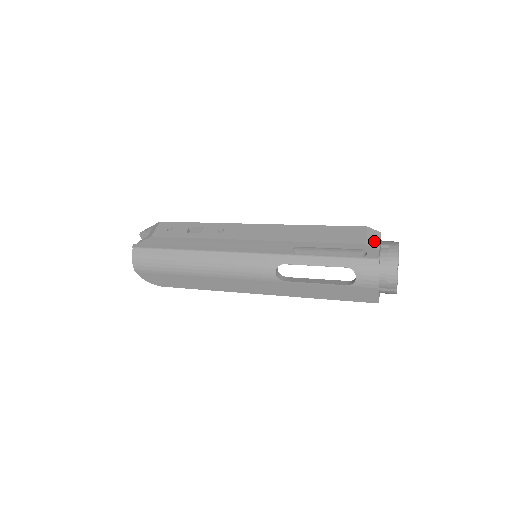
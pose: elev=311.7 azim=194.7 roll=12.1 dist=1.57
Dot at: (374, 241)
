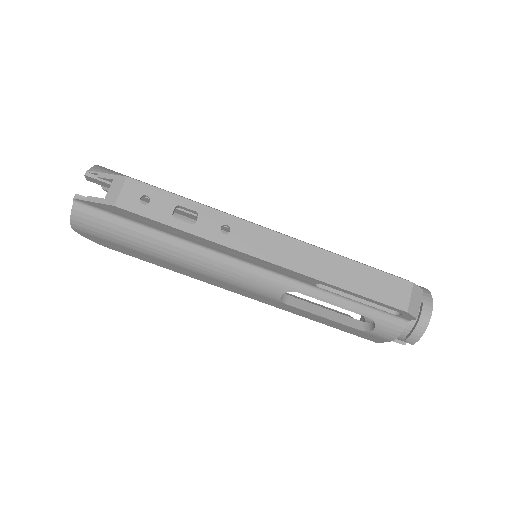
Dot at: (416, 306)
